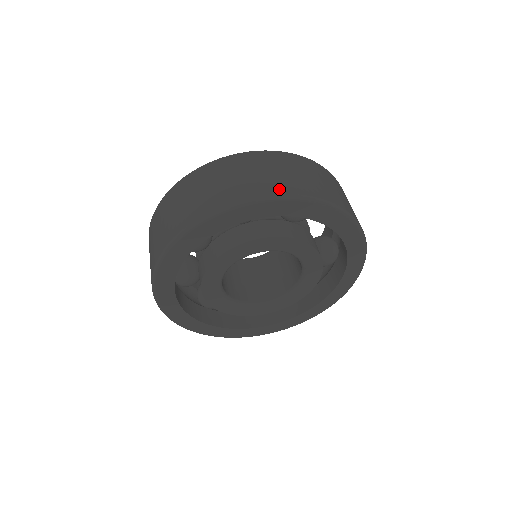
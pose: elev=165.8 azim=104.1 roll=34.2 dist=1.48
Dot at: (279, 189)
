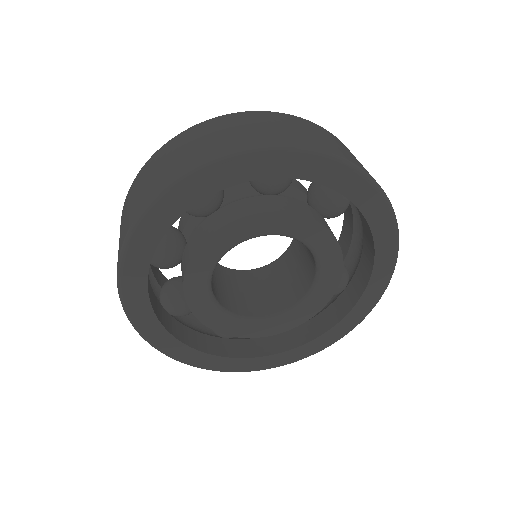
Dot at: (337, 152)
